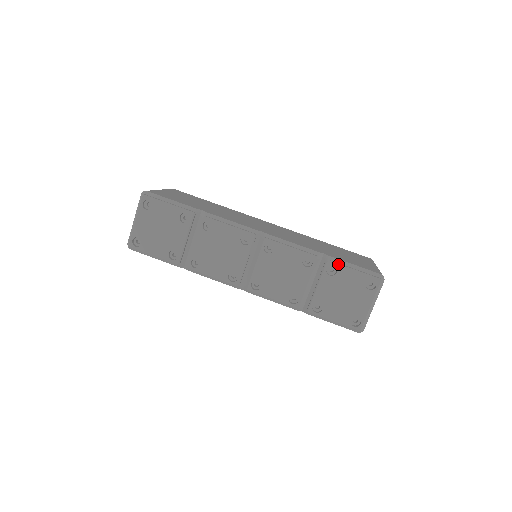
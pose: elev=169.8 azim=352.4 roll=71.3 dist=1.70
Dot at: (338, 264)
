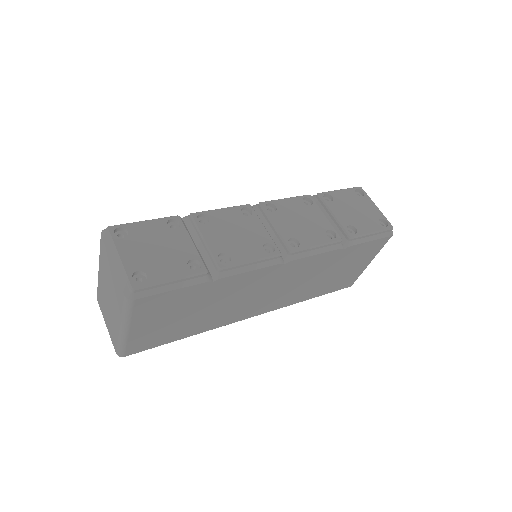
Dot at: (326, 192)
